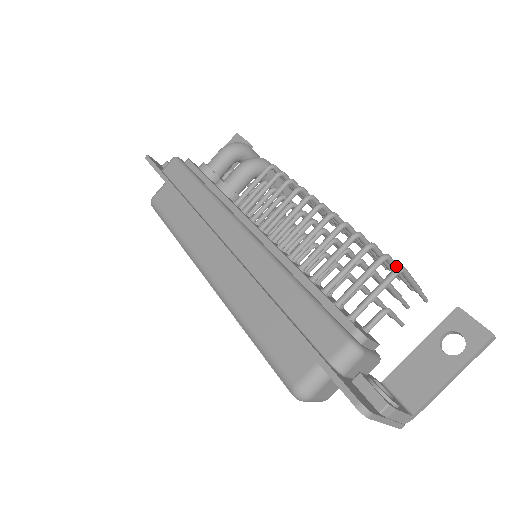
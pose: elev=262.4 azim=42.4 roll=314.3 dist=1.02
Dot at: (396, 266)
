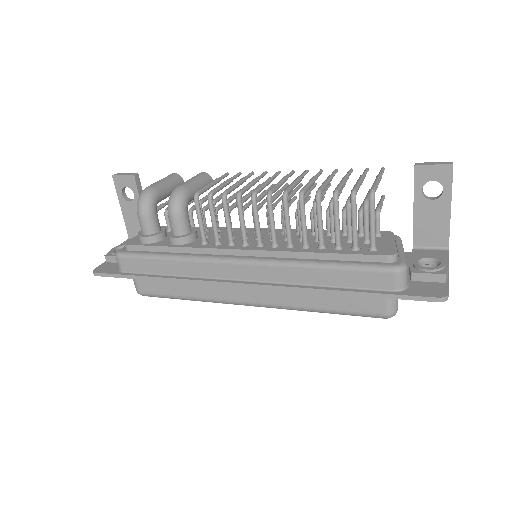
Dot at: (359, 185)
